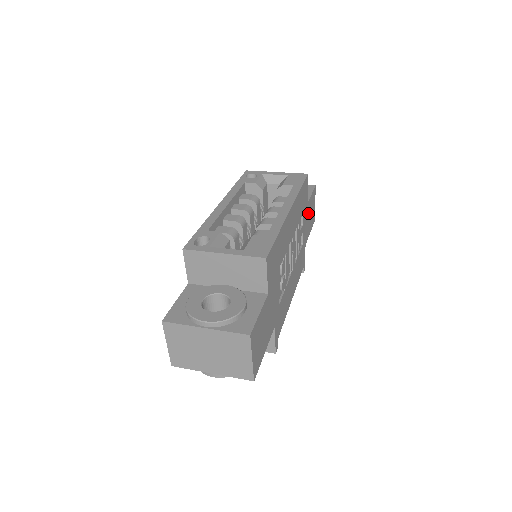
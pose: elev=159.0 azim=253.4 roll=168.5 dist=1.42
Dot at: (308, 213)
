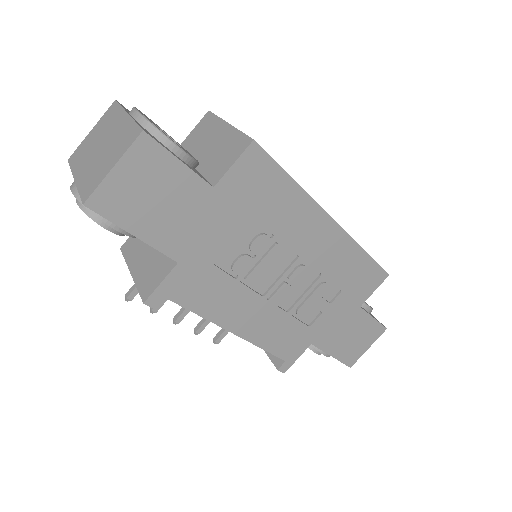
Dot at: (350, 322)
